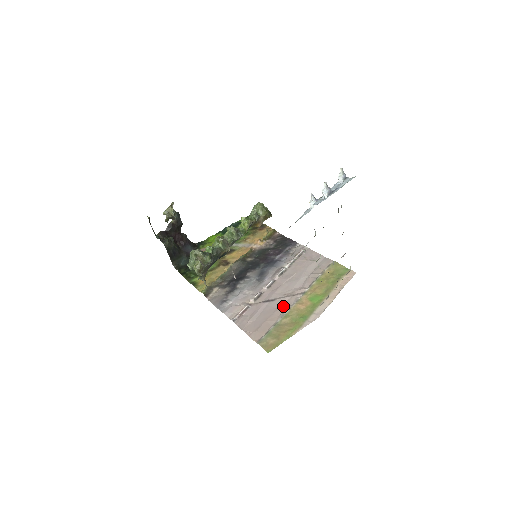
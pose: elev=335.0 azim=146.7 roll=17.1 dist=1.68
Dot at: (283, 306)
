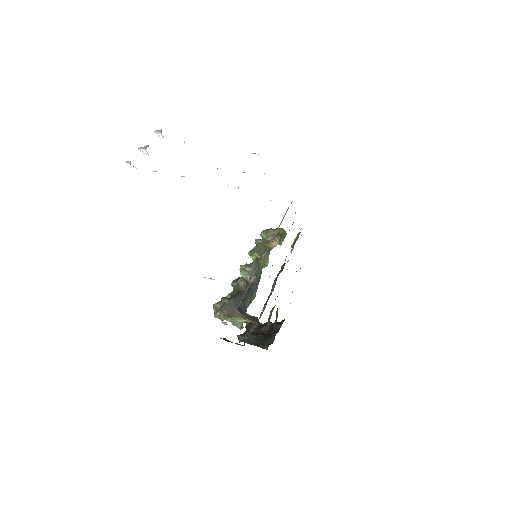
Dot at: occluded
